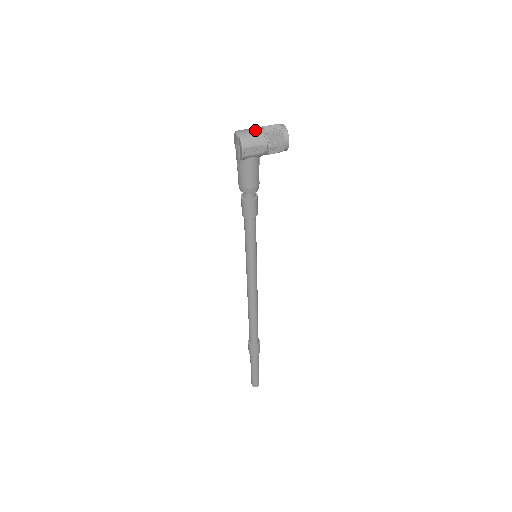
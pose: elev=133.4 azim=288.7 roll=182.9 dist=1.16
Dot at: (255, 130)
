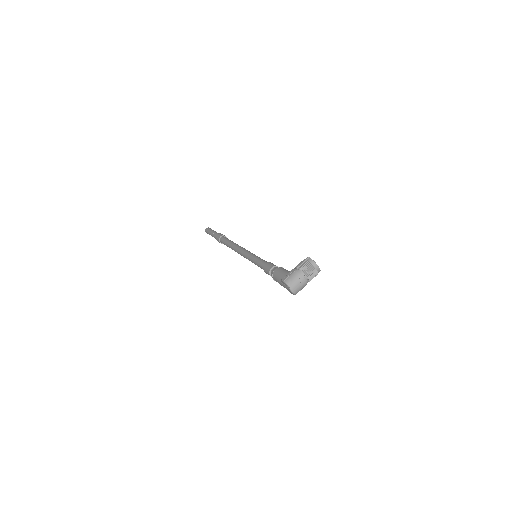
Dot at: (302, 283)
